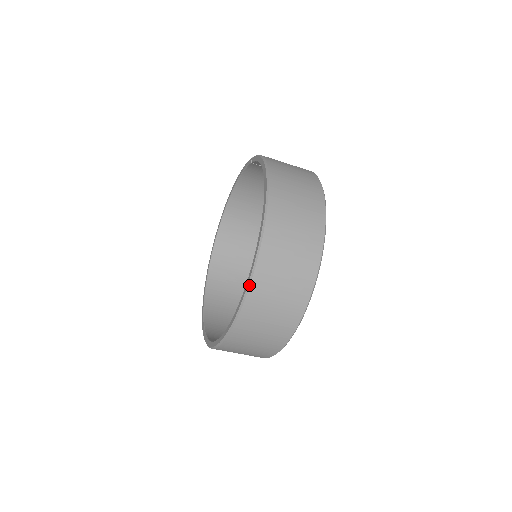
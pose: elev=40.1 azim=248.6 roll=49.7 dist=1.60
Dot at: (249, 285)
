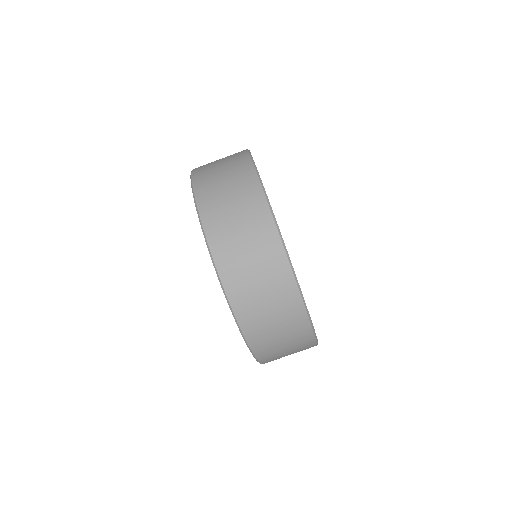
Dot at: (202, 228)
